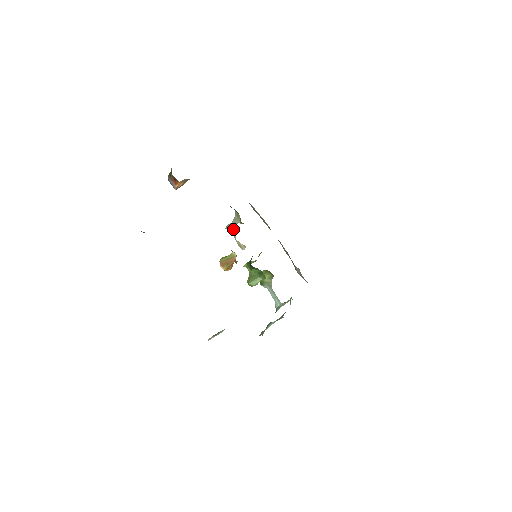
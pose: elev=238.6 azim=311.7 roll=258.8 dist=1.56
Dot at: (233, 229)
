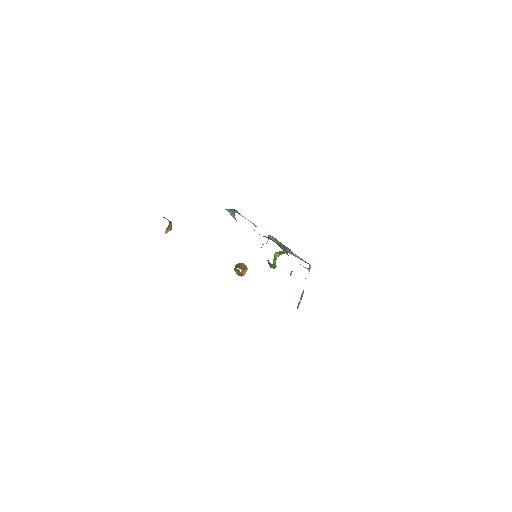
Dot at: occluded
